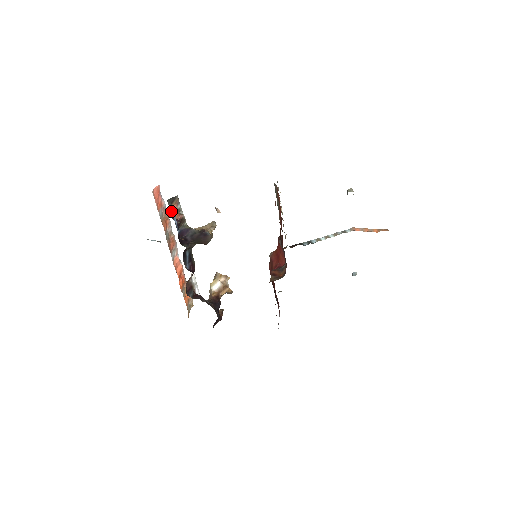
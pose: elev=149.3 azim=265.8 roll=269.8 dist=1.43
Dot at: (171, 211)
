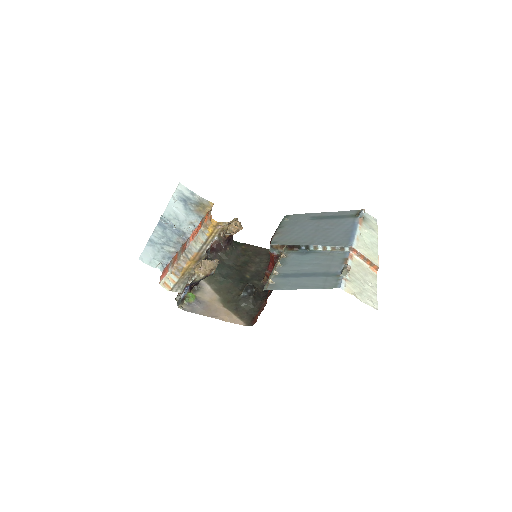
Dot at: (180, 299)
